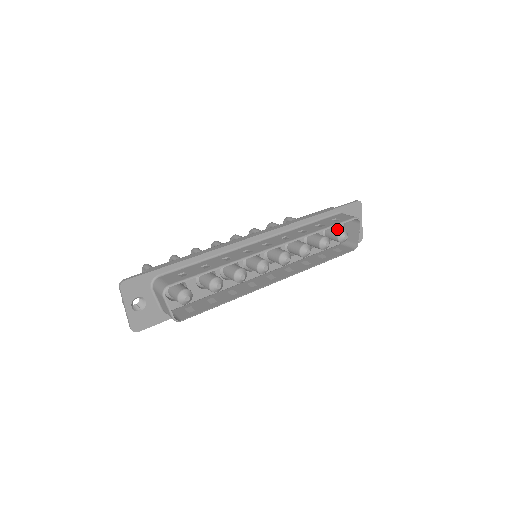
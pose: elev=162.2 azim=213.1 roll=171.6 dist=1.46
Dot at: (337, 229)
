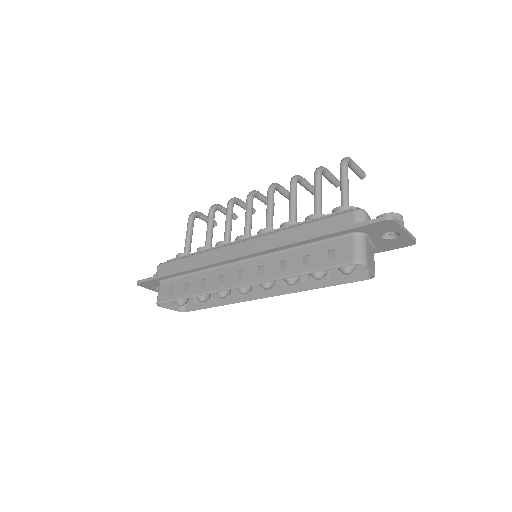
Dot at: occluded
